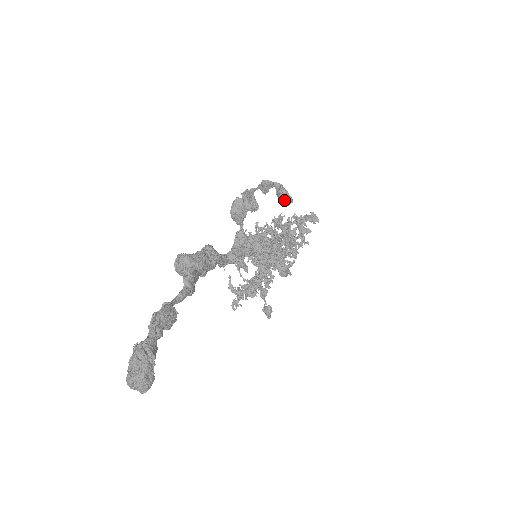
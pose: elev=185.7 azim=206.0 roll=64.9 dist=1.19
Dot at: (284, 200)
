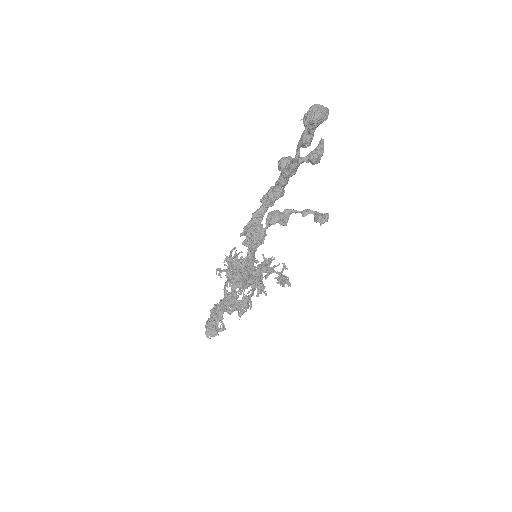
Dot at: (326, 214)
